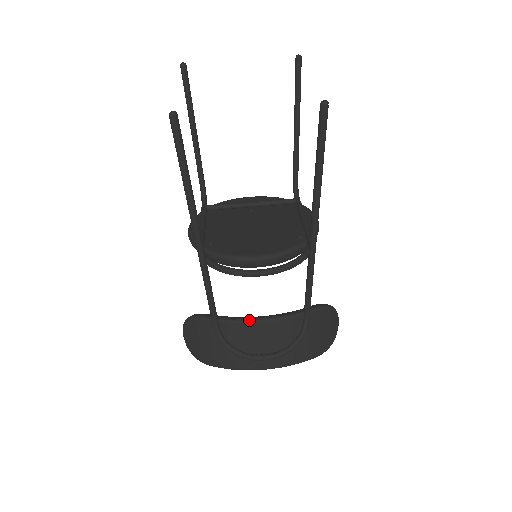
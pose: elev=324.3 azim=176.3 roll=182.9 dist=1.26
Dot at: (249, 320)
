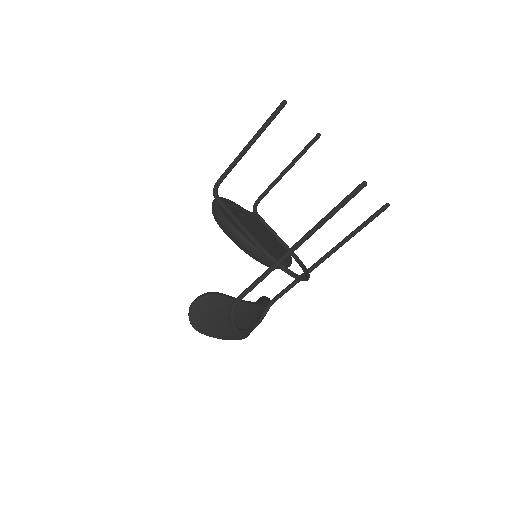
Dot at: (254, 304)
